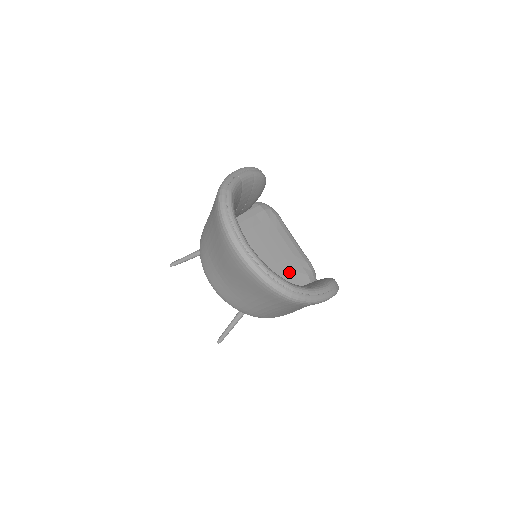
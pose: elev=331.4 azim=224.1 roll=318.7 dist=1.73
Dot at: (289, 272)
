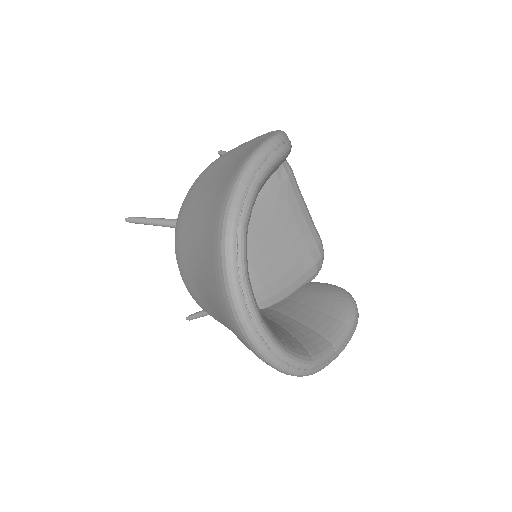
Dot at: (294, 266)
